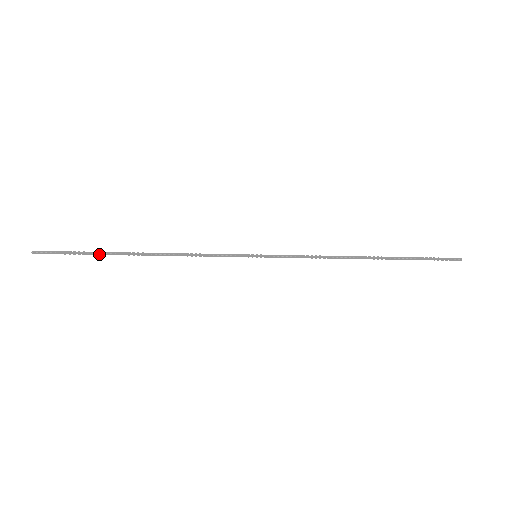
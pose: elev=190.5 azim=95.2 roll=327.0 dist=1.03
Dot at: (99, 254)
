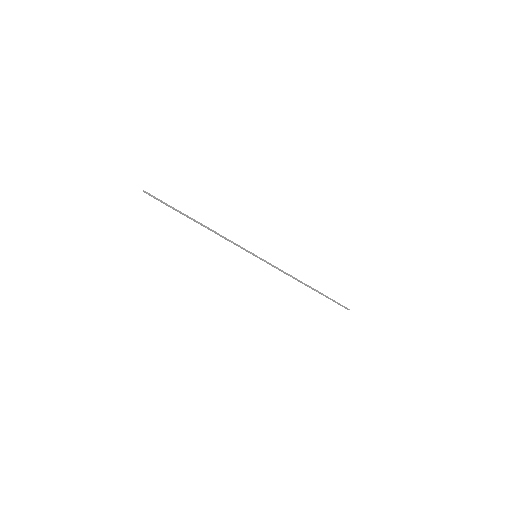
Dot at: (178, 211)
